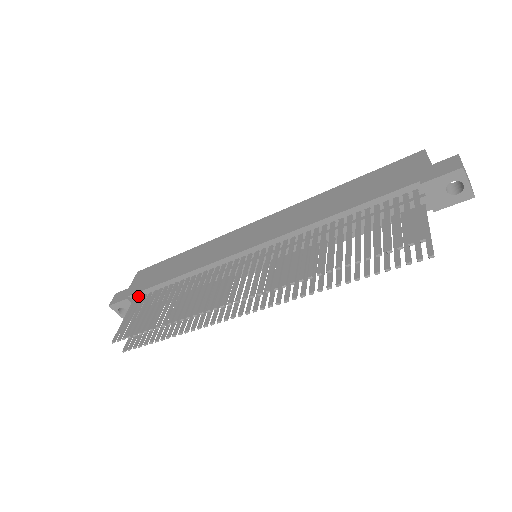
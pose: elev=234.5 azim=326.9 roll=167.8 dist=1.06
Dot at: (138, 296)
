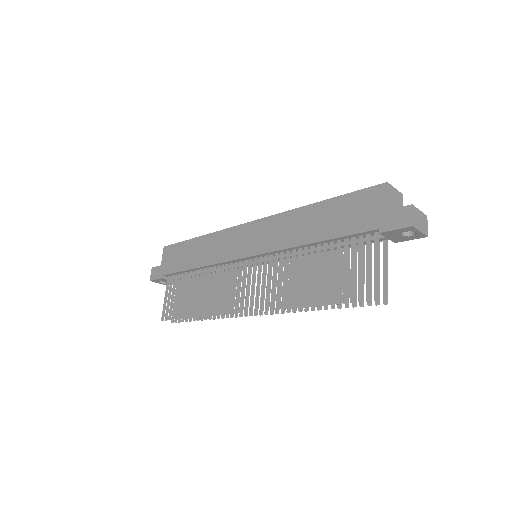
Dot at: (170, 275)
